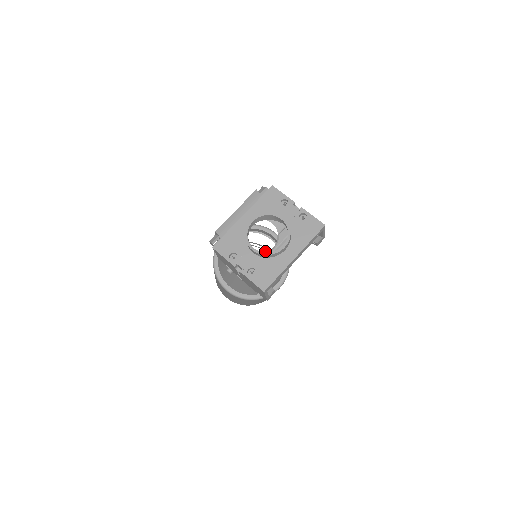
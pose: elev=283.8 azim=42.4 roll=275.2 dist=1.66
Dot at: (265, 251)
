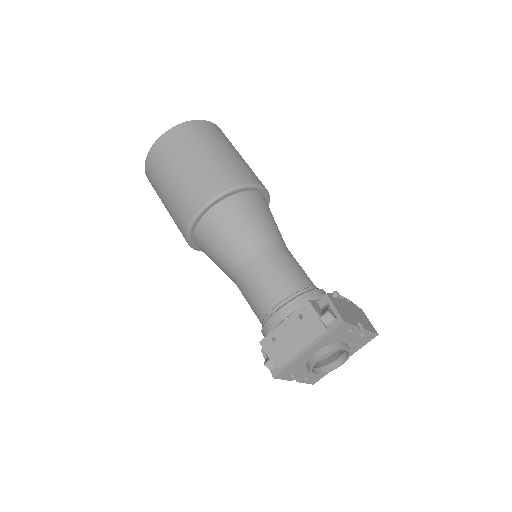
Dot at: occluded
